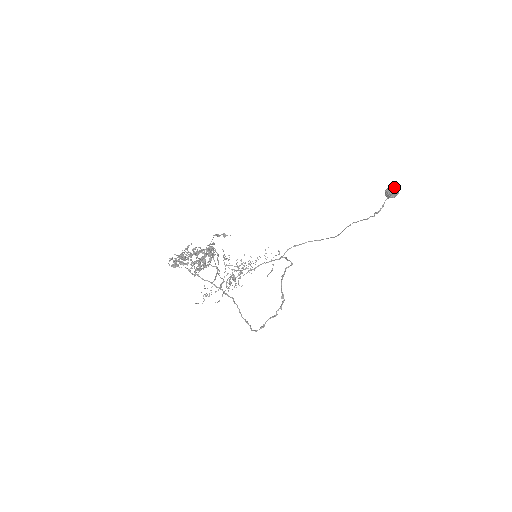
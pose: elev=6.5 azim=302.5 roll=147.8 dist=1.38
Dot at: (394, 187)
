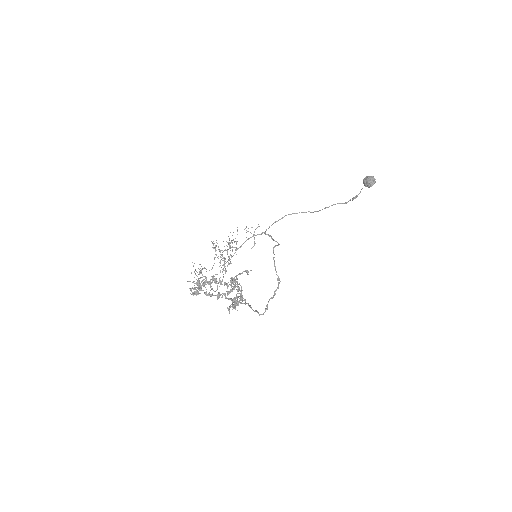
Dot at: (373, 179)
